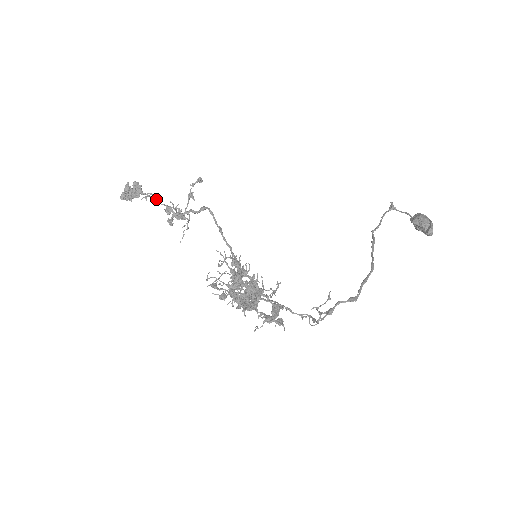
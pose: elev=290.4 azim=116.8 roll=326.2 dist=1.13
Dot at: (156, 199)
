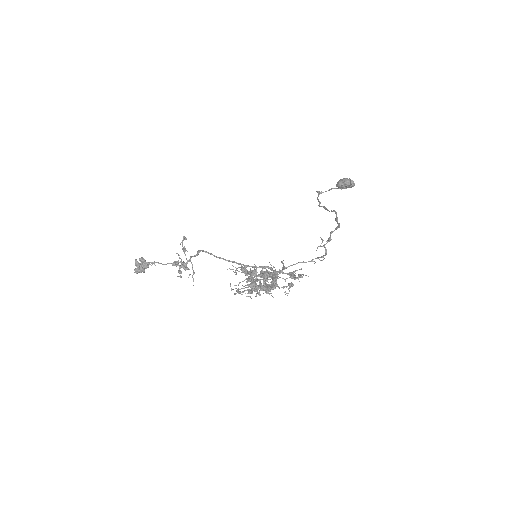
Dot at: occluded
